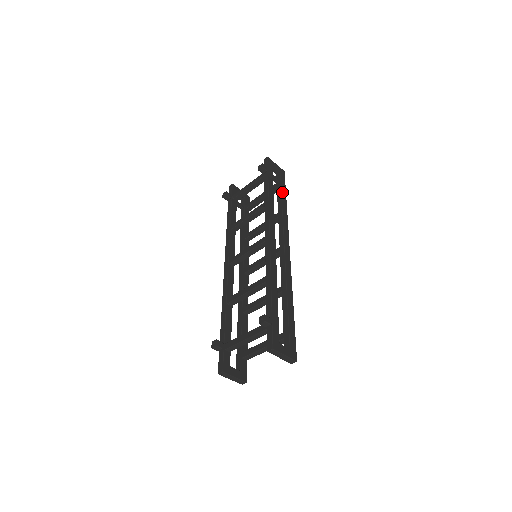
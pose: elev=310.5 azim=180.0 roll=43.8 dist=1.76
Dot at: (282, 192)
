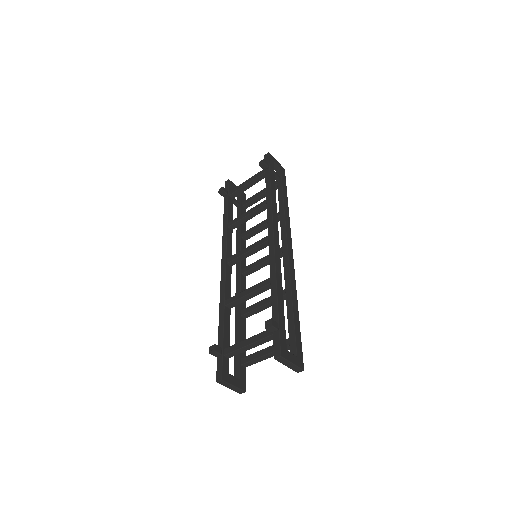
Dot at: (283, 190)
